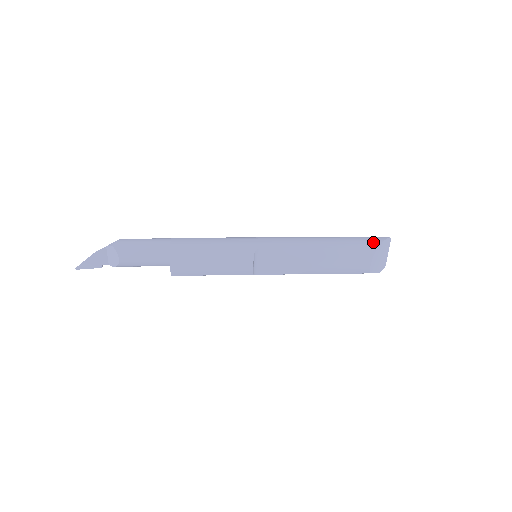
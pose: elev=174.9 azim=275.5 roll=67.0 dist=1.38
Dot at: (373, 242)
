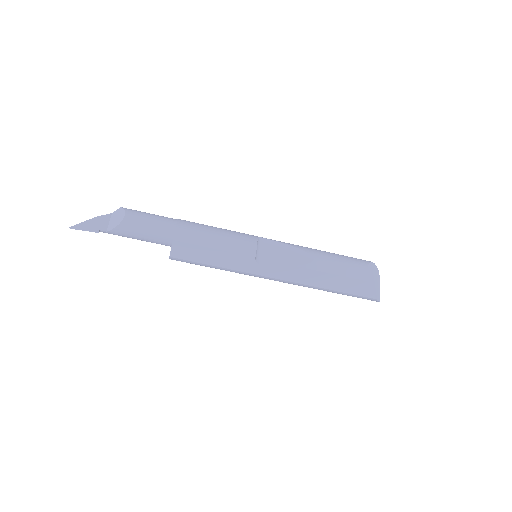
Dot at: occluded
